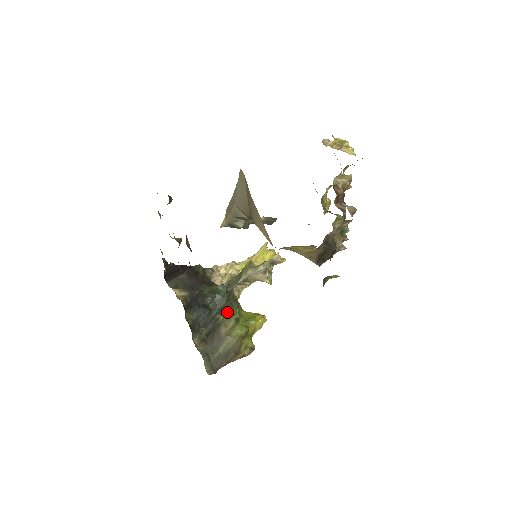
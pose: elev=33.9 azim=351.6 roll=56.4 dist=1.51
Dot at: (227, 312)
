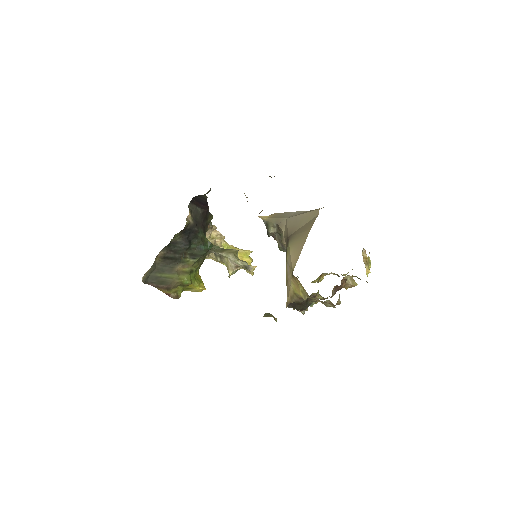
Dot at: (194, 260)
